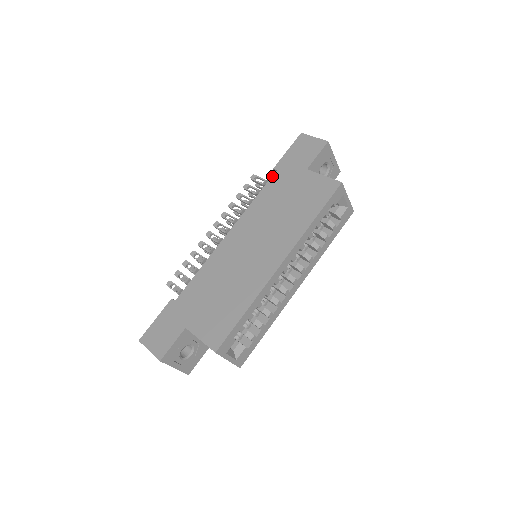
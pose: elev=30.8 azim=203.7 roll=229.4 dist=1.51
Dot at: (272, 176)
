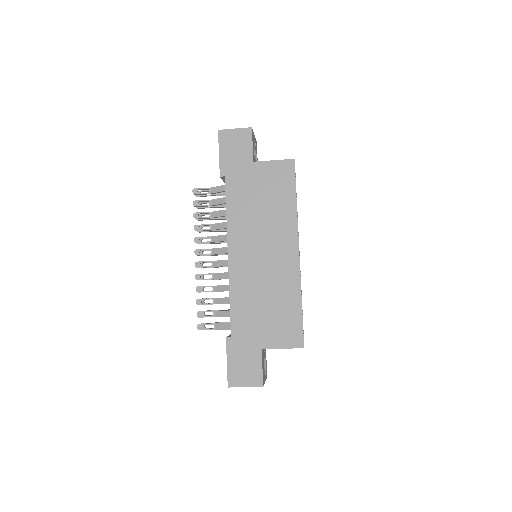
Dot at: (225, 184)
